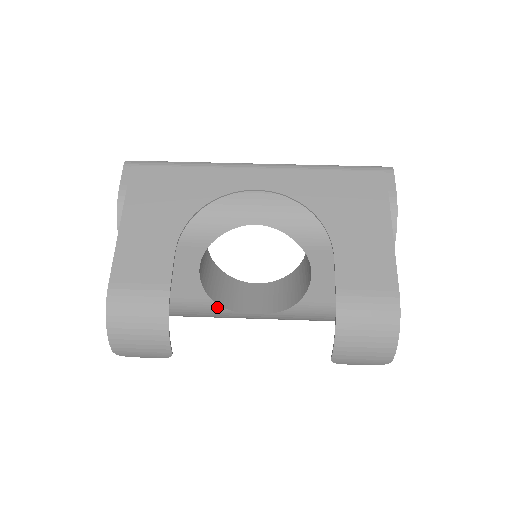
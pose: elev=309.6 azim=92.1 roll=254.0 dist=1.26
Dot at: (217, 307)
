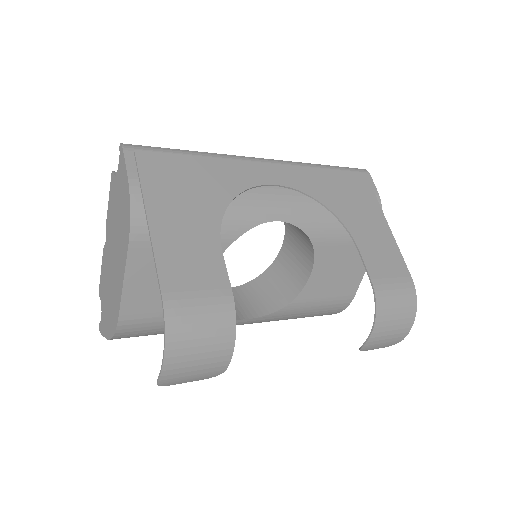
Dot at: occluded
